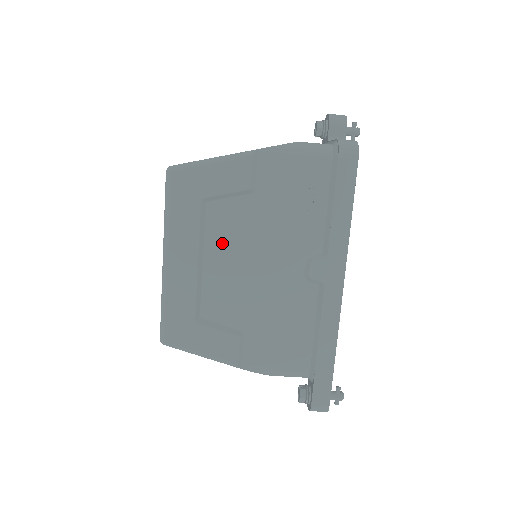
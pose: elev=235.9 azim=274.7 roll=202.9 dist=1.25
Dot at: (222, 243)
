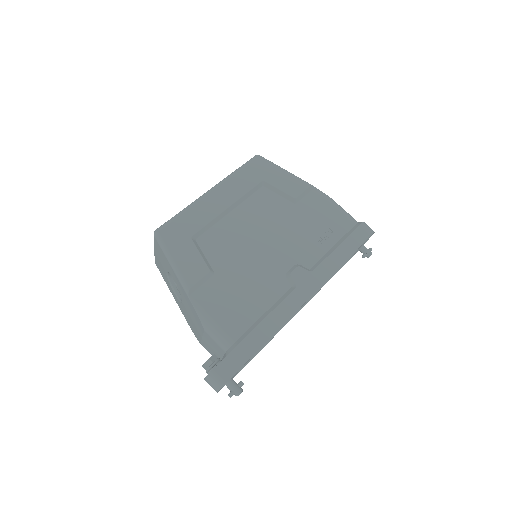
Dot at: (252, 212)
